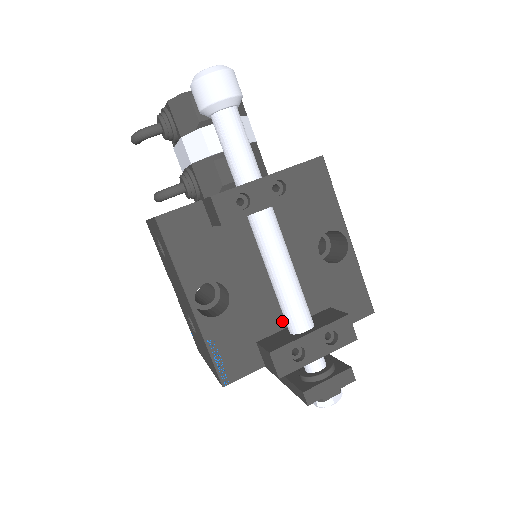
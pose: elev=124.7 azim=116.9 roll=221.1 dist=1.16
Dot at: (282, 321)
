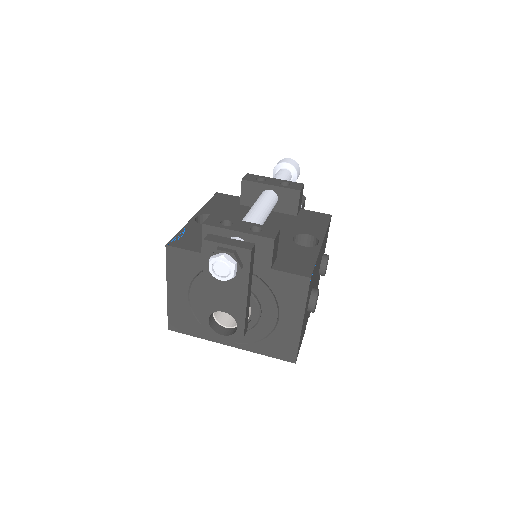
Dot at: occluded
